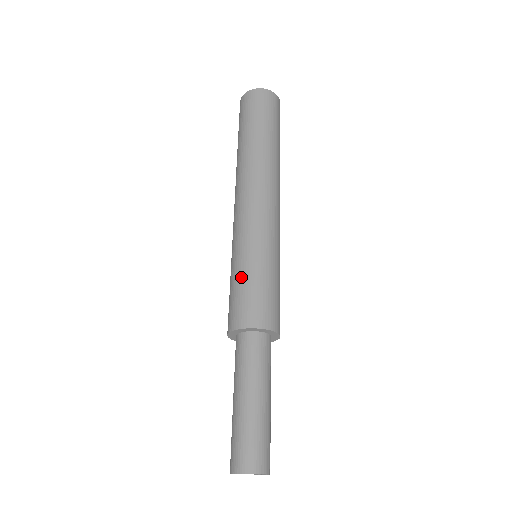
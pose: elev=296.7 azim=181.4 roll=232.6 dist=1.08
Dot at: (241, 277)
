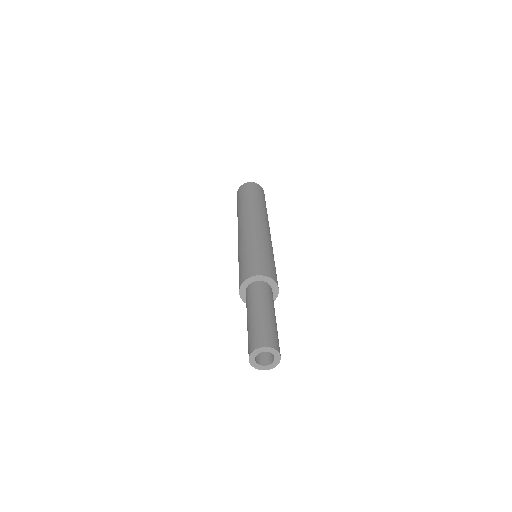
Dot at: (240, 262)
